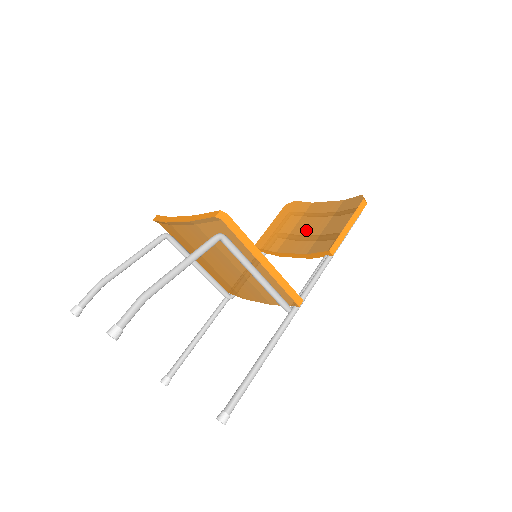
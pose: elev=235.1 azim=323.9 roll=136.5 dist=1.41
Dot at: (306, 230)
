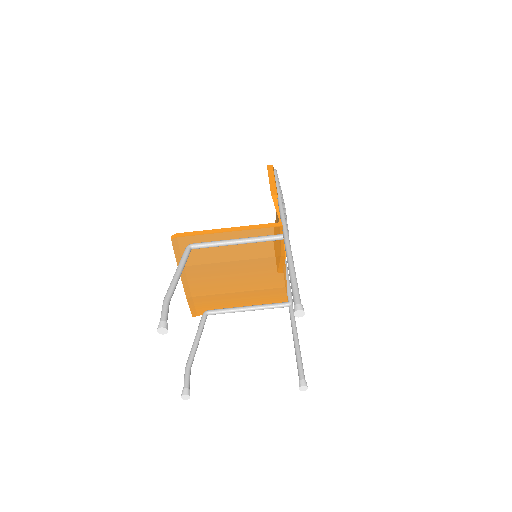
Dot at: occluded
